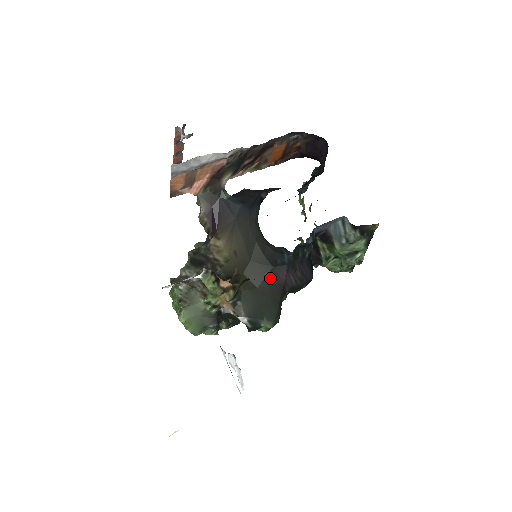
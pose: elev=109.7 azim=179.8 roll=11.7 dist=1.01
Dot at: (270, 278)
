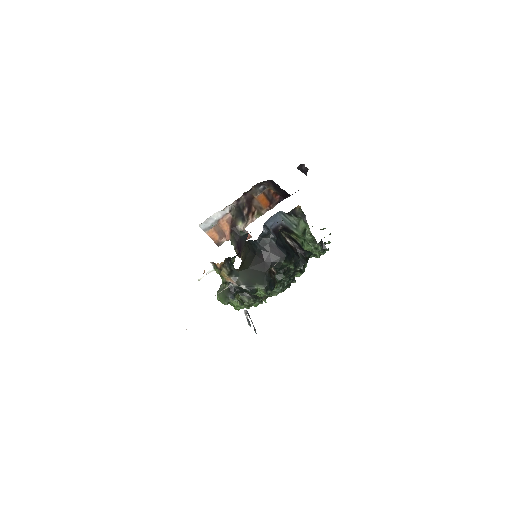
Dot at: (255, 261)
